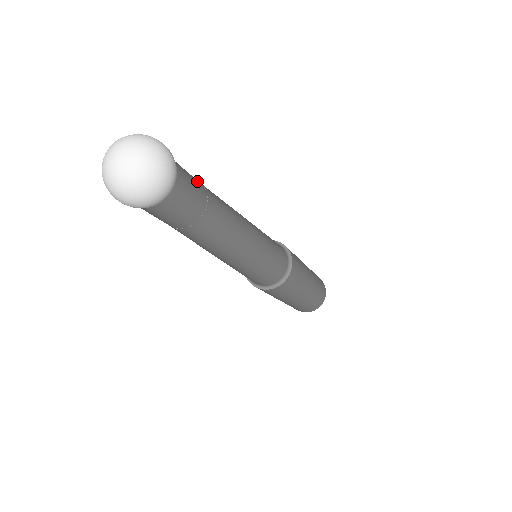
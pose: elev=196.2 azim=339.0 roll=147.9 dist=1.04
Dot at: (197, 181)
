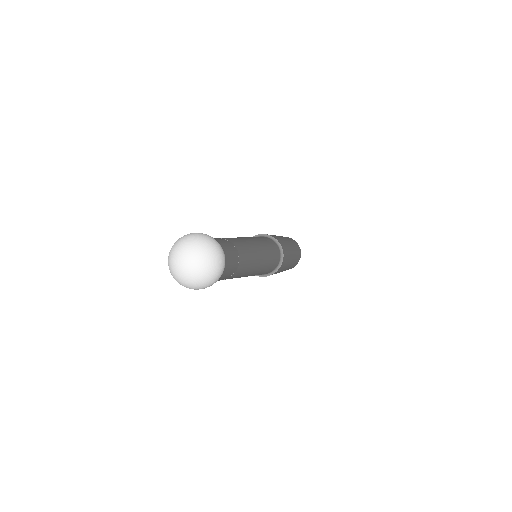
Dot at: (220, 239)
